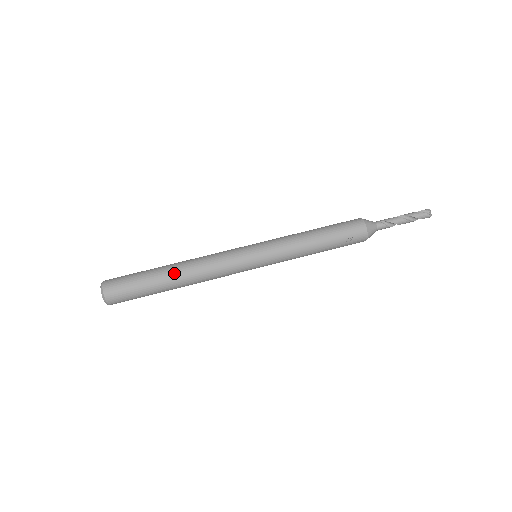
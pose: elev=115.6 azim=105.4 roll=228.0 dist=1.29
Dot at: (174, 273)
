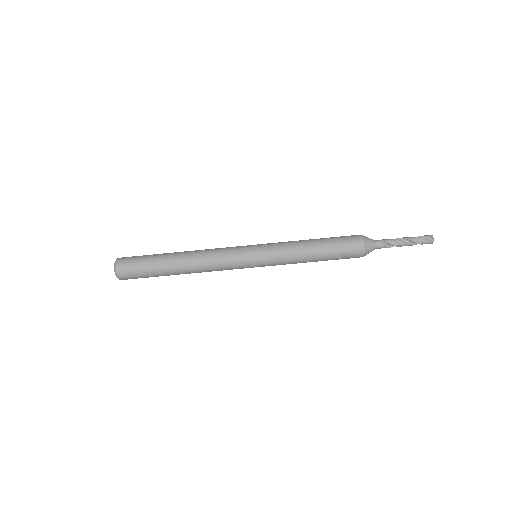
Dot at: (179, 264)
